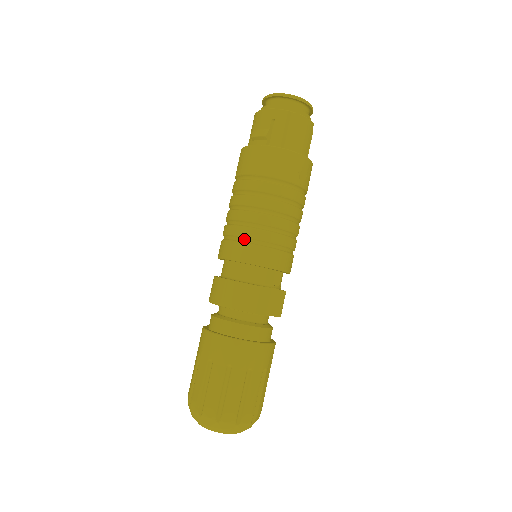
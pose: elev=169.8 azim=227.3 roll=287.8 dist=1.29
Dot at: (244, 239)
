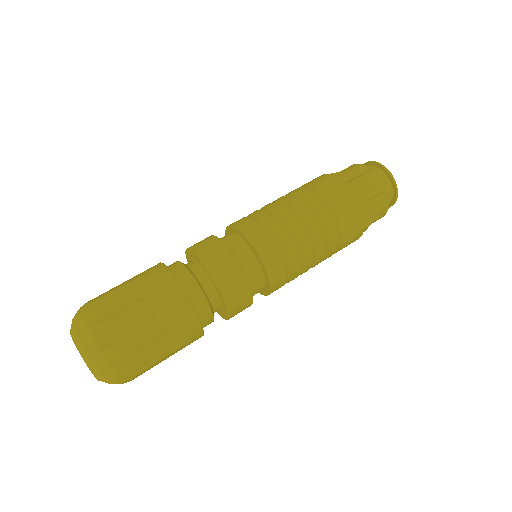
Dot at: occluded
